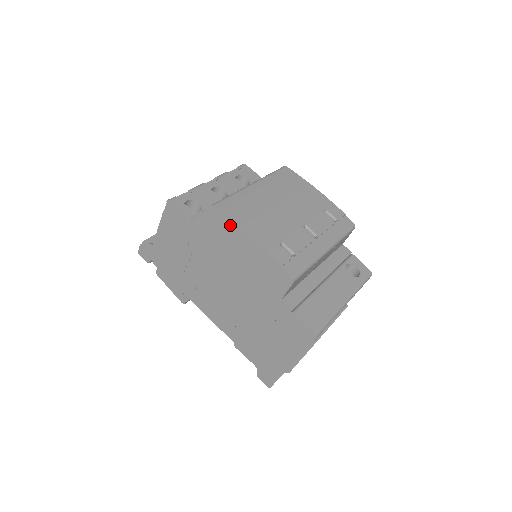
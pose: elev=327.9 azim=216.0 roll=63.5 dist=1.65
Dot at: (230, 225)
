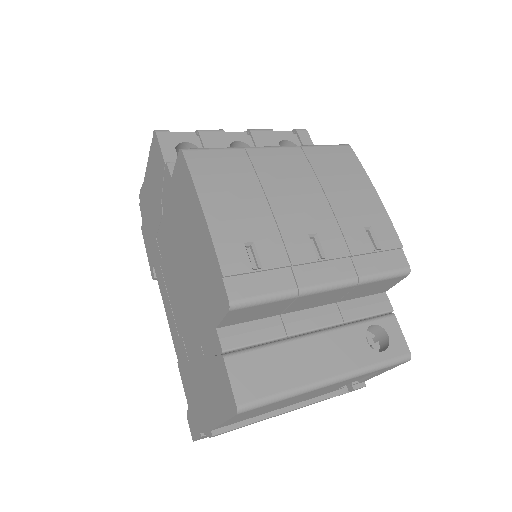
Dot at: (190, 186)
